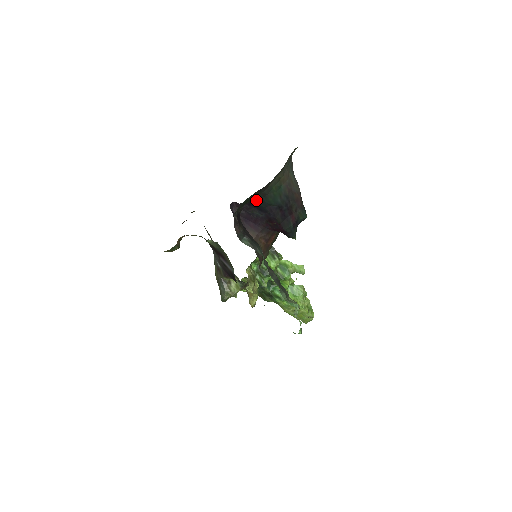
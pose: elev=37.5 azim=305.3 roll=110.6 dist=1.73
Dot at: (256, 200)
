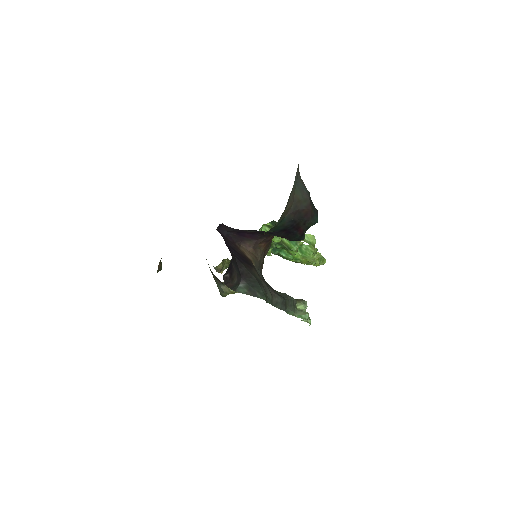
Dot at: occluded
